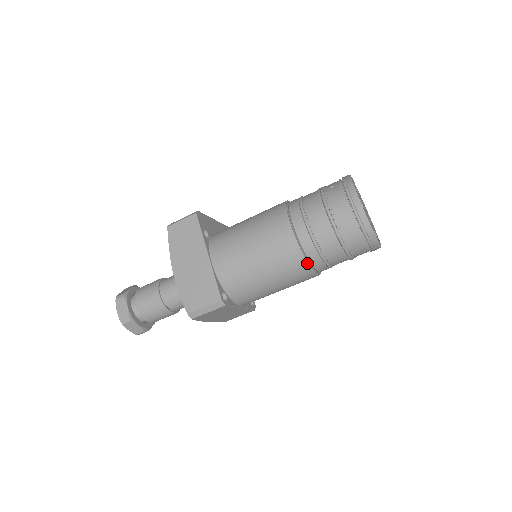
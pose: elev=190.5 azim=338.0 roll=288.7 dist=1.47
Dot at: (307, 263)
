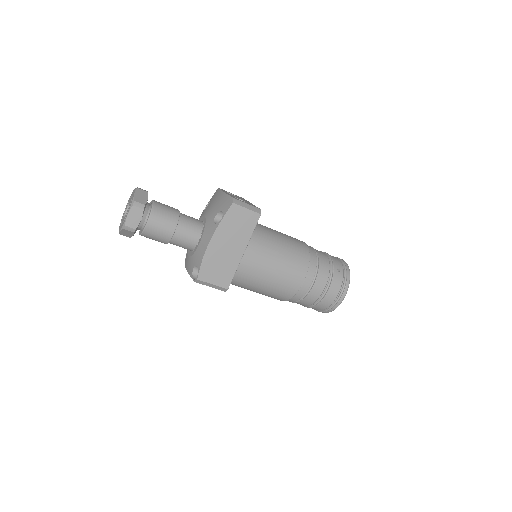
Dot at: occluded
